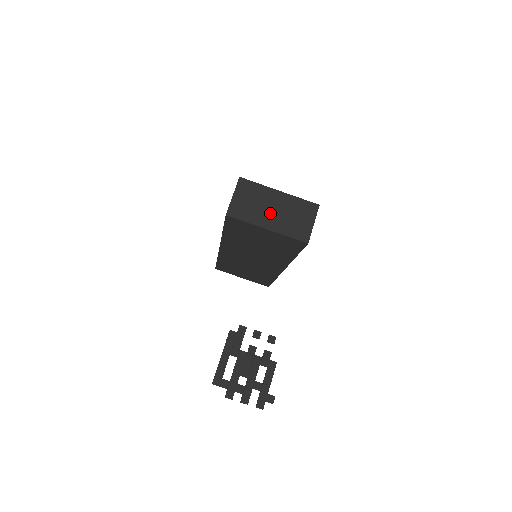
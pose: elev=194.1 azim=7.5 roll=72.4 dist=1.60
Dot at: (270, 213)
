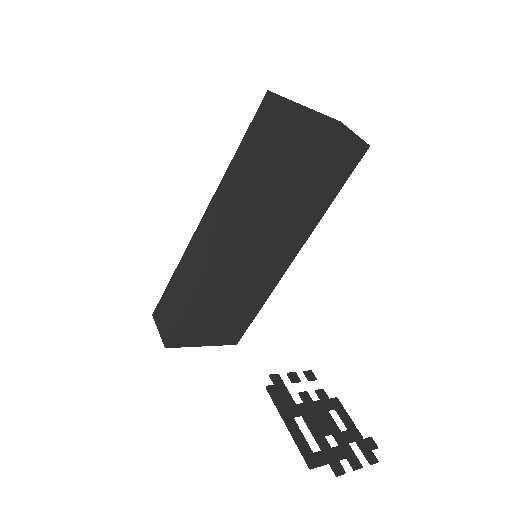
Dot at: (322, 121)
